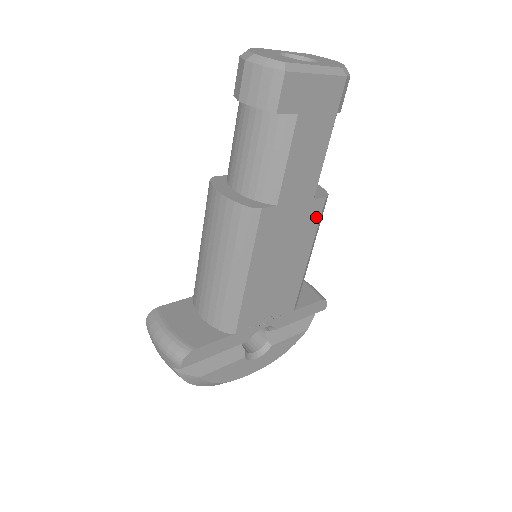
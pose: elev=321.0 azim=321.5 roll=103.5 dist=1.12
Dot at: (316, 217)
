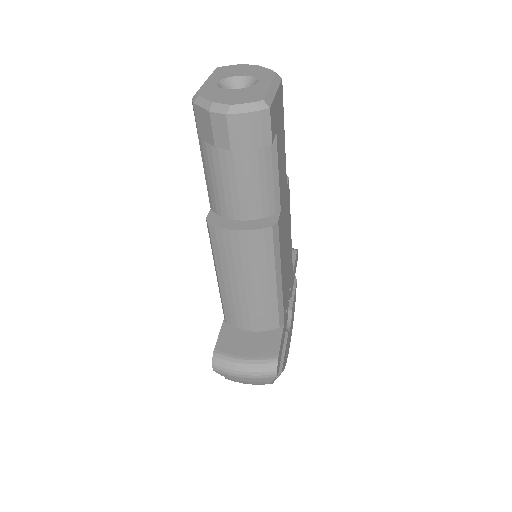
Dot at: (289, 197)
